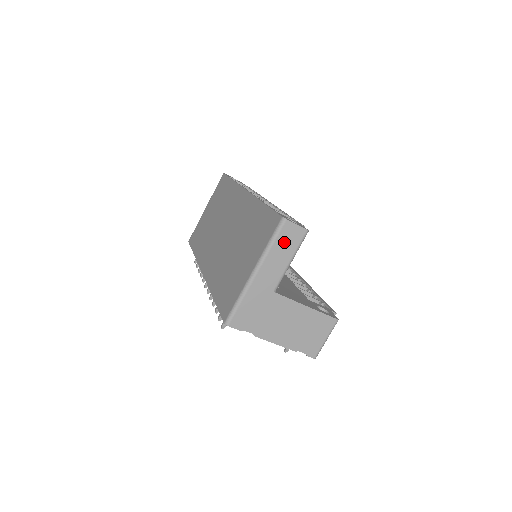
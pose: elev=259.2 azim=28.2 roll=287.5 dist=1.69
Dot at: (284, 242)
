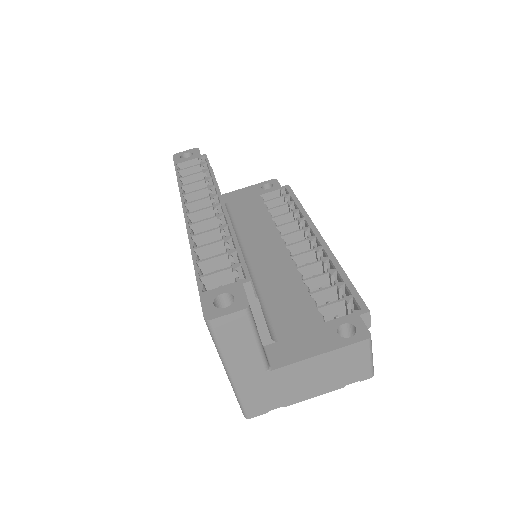
Dot at: (230, 336)
